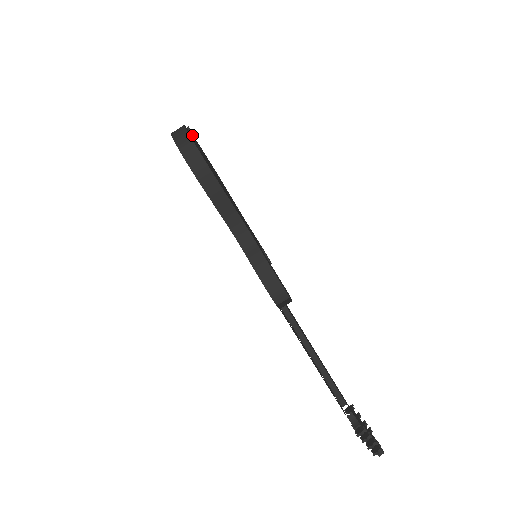
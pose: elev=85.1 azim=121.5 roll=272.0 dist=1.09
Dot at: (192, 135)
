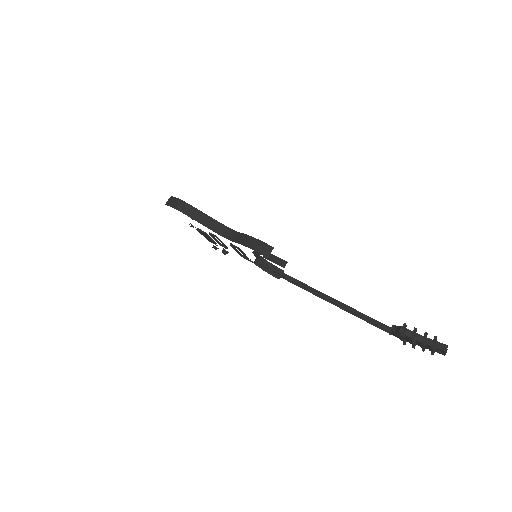
Dot at: occluded
